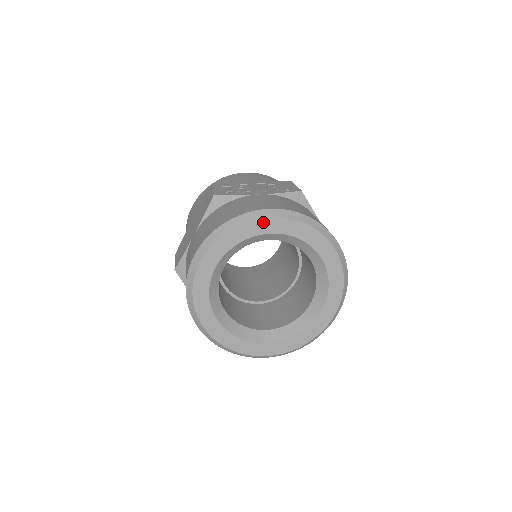
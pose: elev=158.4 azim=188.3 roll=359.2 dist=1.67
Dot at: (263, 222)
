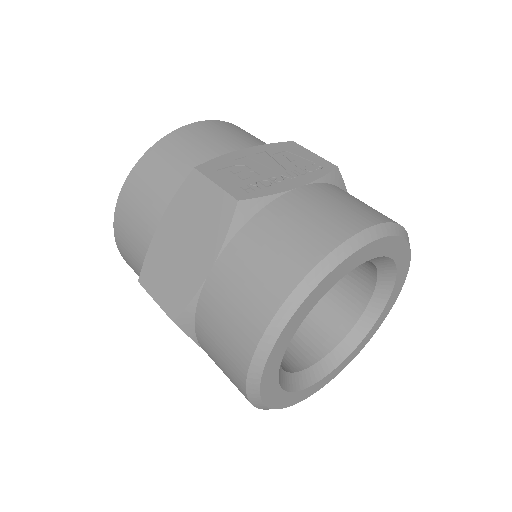
Dot at: (362, 252)
